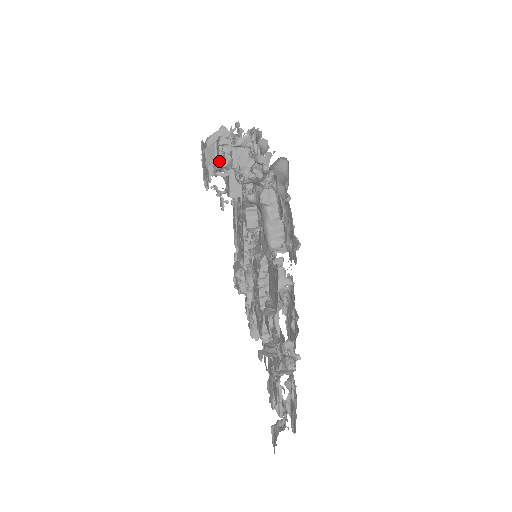
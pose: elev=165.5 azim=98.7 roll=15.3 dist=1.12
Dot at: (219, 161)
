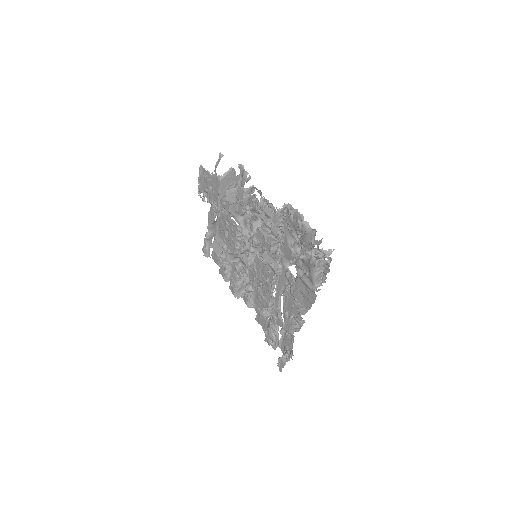
Dot at: (242, 203)
